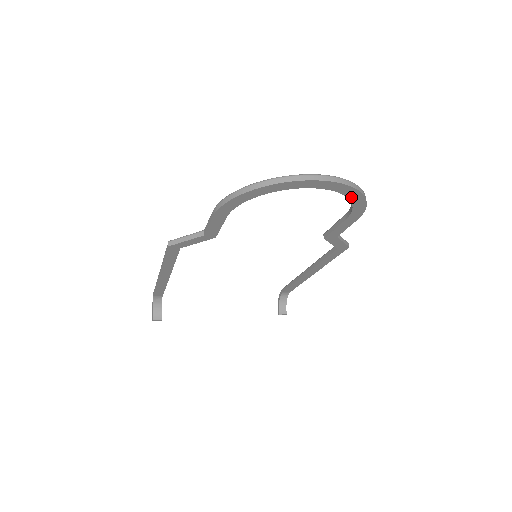
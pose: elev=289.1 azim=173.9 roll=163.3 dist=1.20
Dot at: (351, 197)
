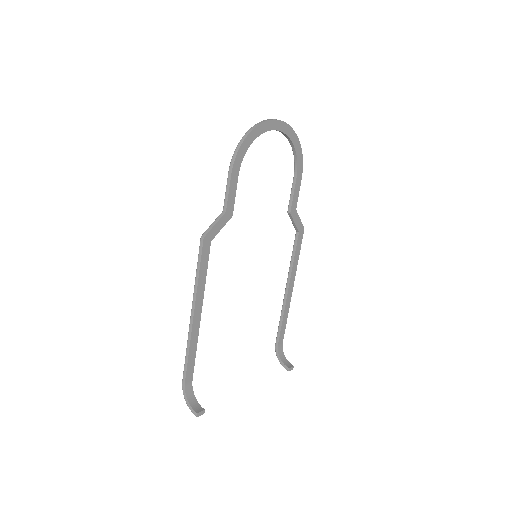
Dot at: (294, 144)
